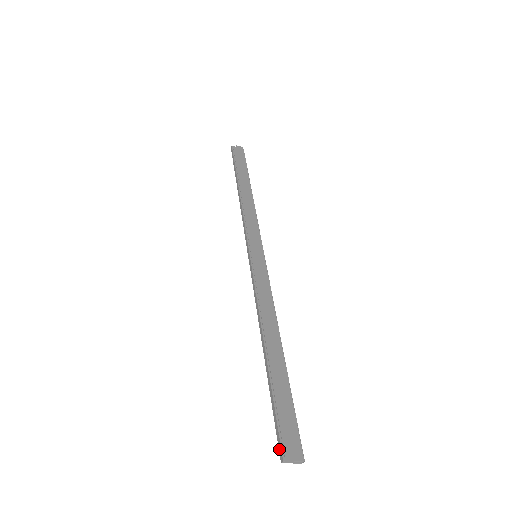
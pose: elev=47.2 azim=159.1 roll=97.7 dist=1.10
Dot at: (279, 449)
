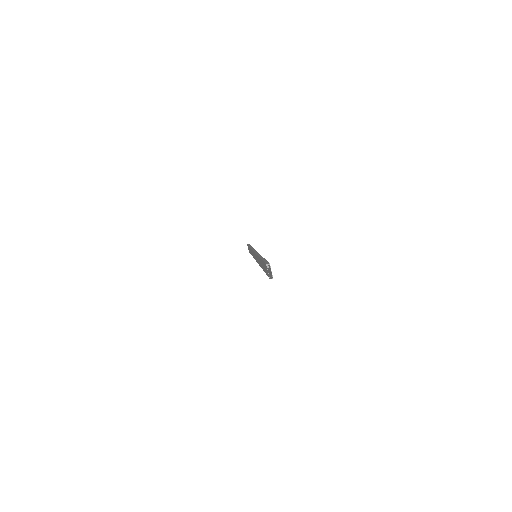
Dot at: (266, 263)
